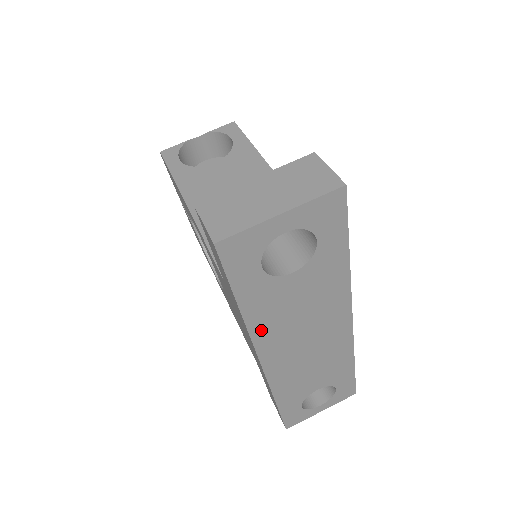
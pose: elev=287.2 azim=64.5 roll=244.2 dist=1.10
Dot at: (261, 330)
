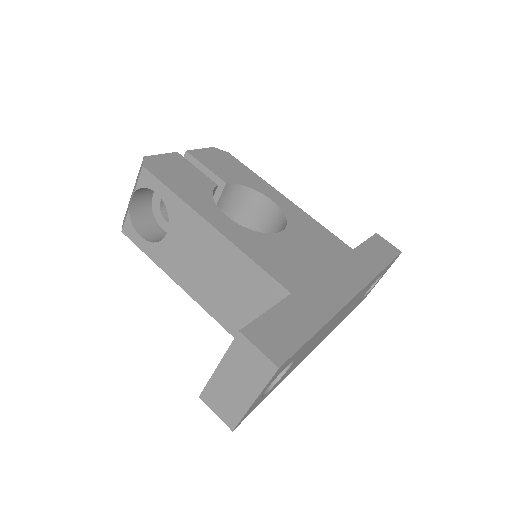
Dot at: (298, 364)
